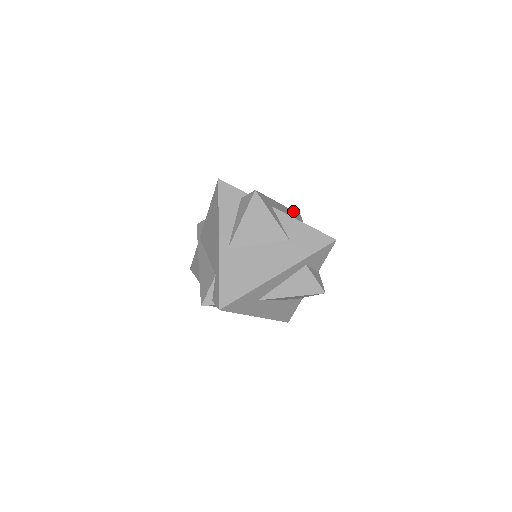
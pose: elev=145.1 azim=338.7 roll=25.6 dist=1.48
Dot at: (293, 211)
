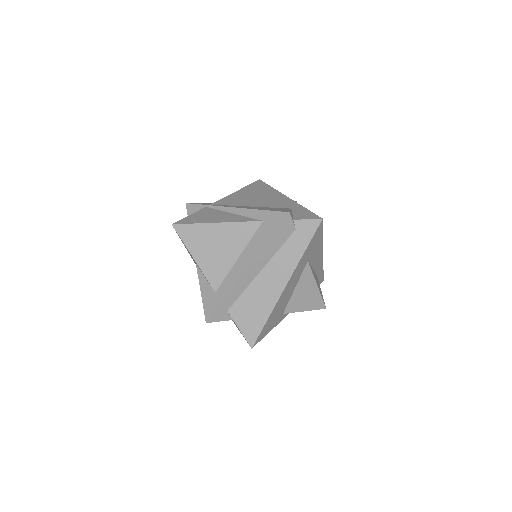
Dot at: occluded
